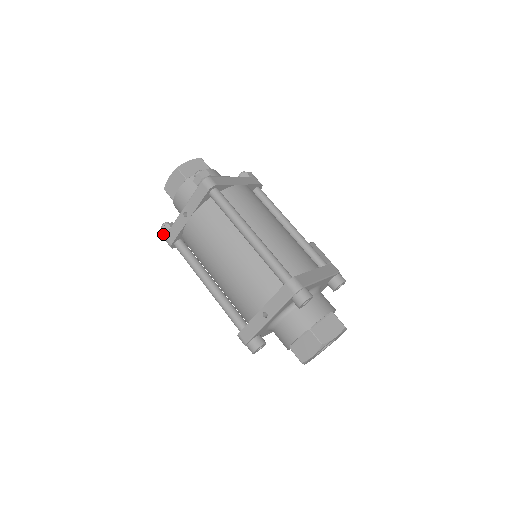
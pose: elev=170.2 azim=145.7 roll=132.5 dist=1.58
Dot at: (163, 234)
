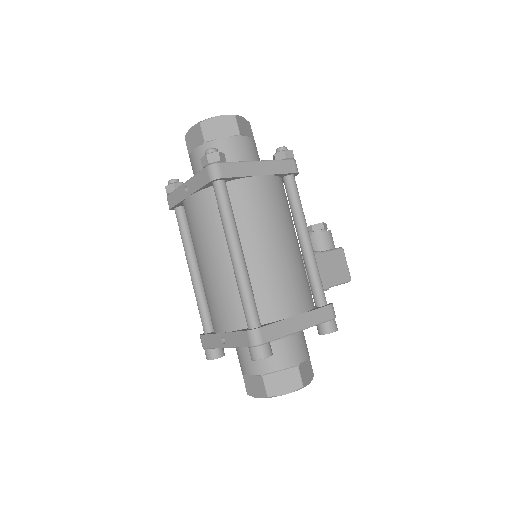
Dot at: (166, 192)
